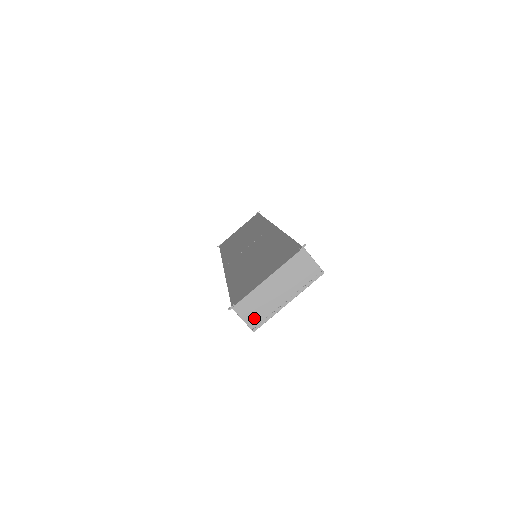
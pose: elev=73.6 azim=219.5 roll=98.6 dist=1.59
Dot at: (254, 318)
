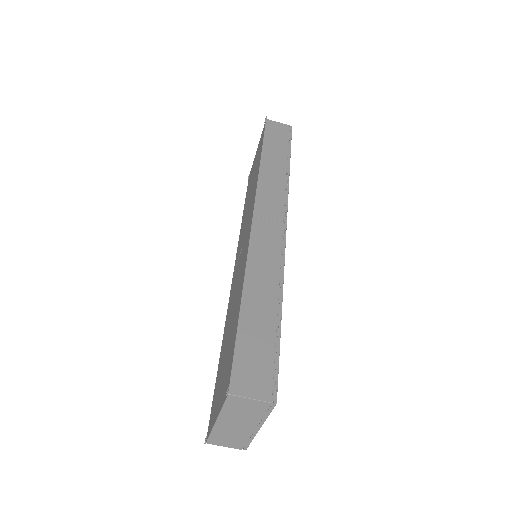
Dot at: (235, 444)
